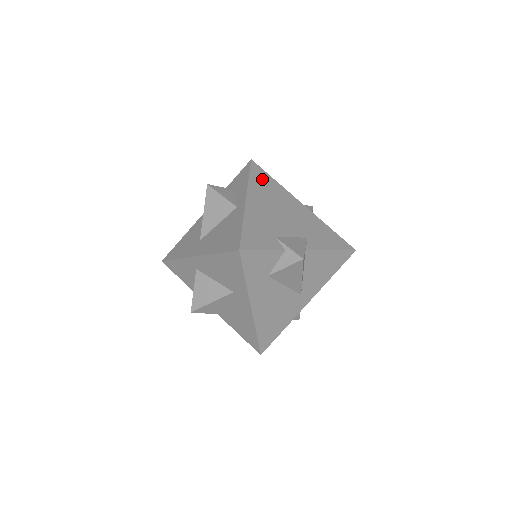
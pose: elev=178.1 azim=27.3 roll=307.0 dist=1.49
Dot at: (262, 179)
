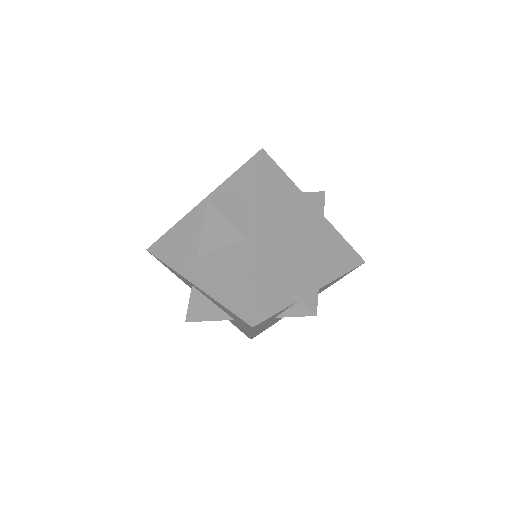
Dot at: (275, 184)
